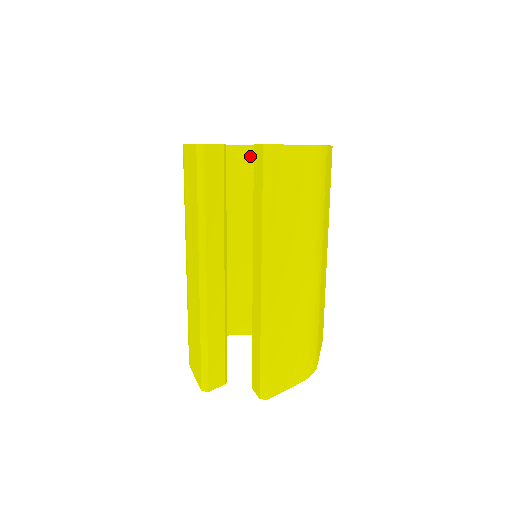
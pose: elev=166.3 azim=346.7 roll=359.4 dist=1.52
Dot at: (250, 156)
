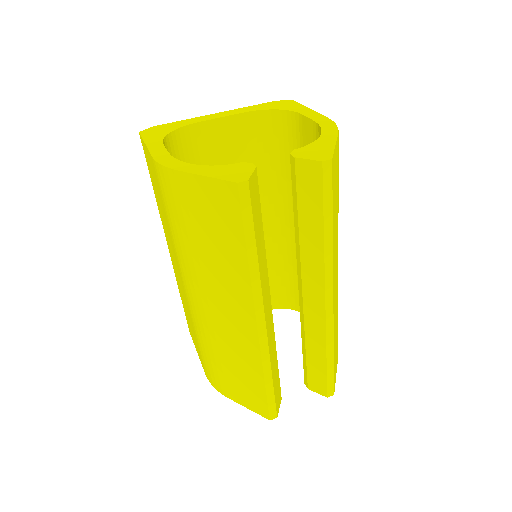
Dot at: (201, 136)
